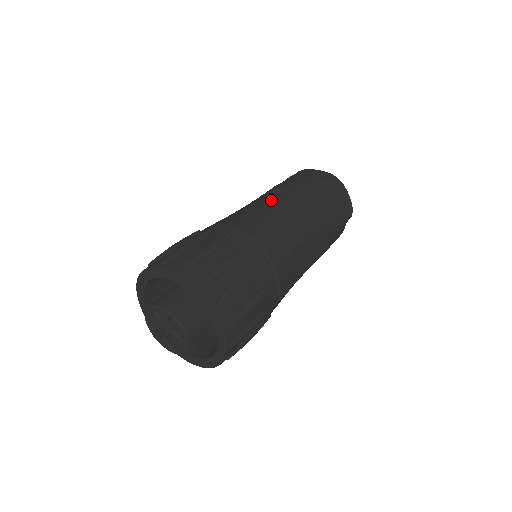
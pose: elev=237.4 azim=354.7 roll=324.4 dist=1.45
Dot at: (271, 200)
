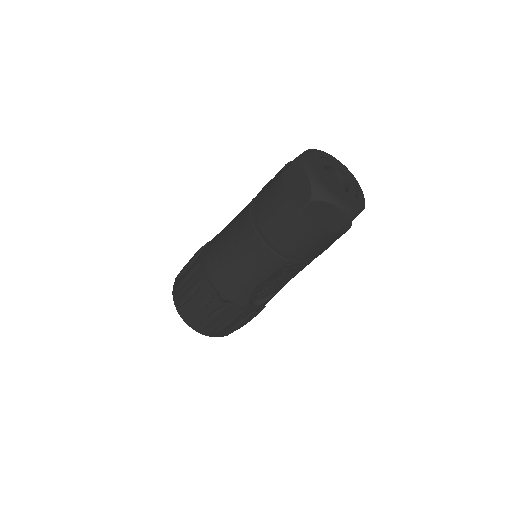
Dot at: (240, 235)
